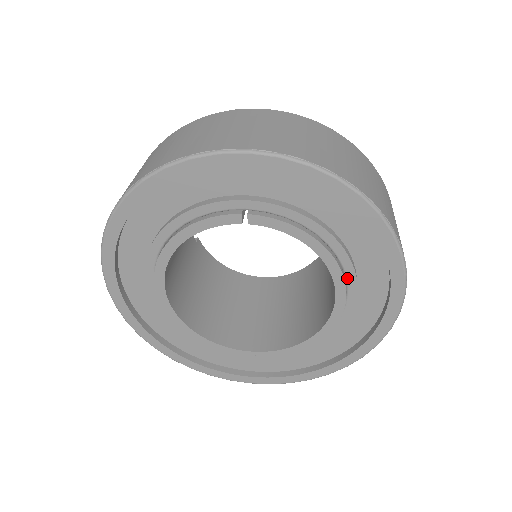
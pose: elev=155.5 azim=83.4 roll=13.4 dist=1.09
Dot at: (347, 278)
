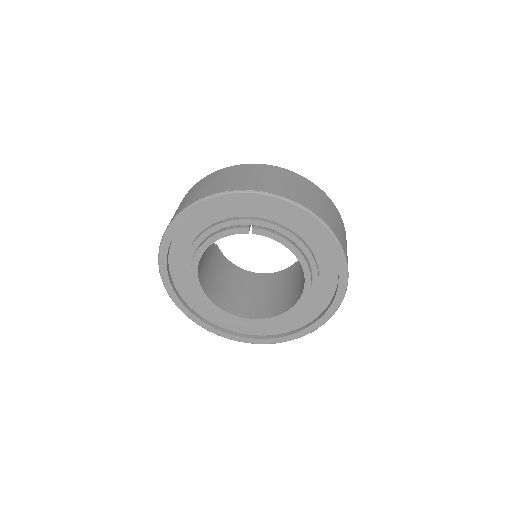
Dot at: (312, 270)
